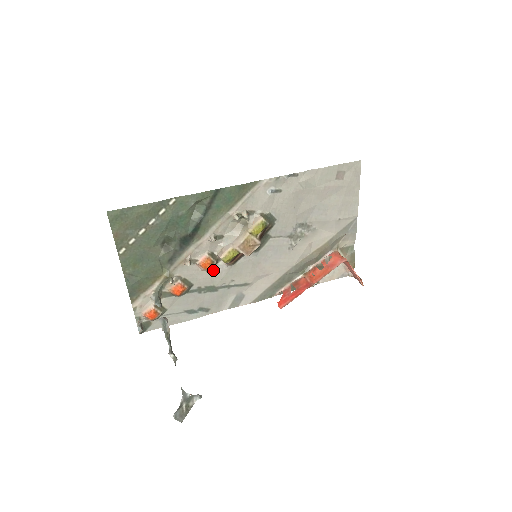
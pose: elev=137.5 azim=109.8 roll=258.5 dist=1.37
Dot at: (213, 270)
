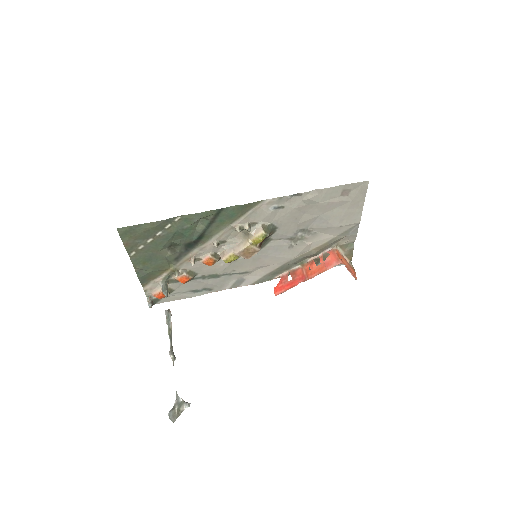
Dot at: (216, 264)
